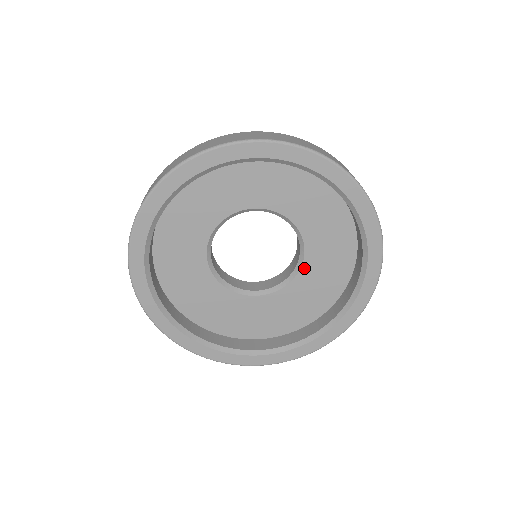
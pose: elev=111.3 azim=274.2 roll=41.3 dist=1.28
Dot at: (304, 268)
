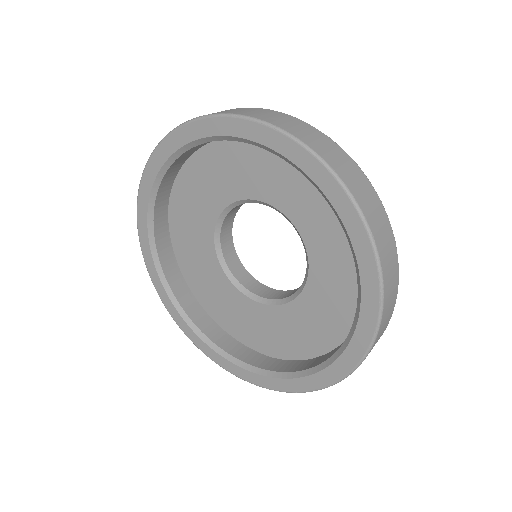
Dot at: (280, 308)
